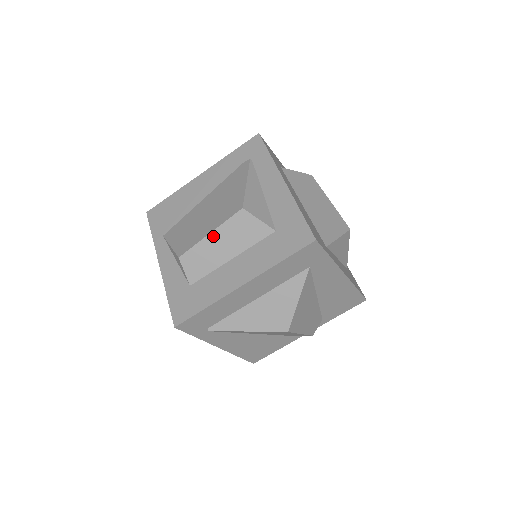
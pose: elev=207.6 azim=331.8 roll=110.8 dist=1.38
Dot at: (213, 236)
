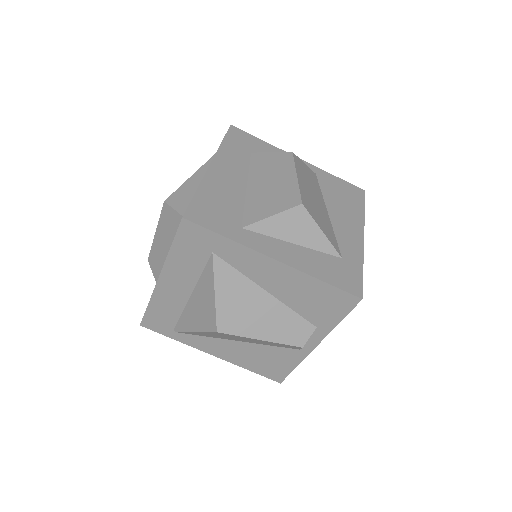
Dot at: (157, 234)
